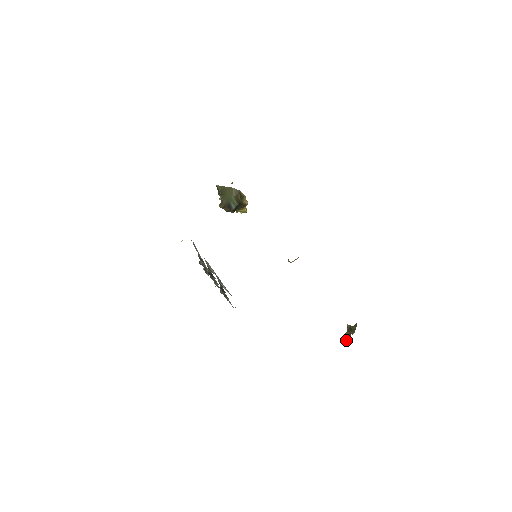
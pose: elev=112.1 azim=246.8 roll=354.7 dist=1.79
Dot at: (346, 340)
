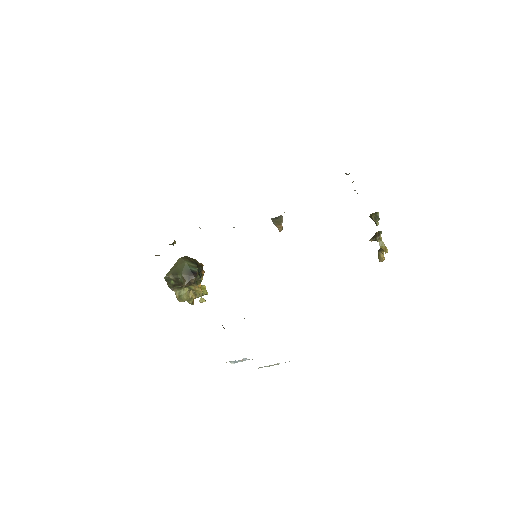
Dot at: (384, 246)
